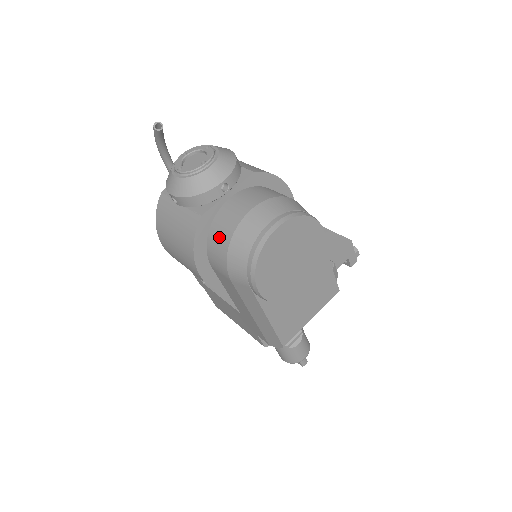
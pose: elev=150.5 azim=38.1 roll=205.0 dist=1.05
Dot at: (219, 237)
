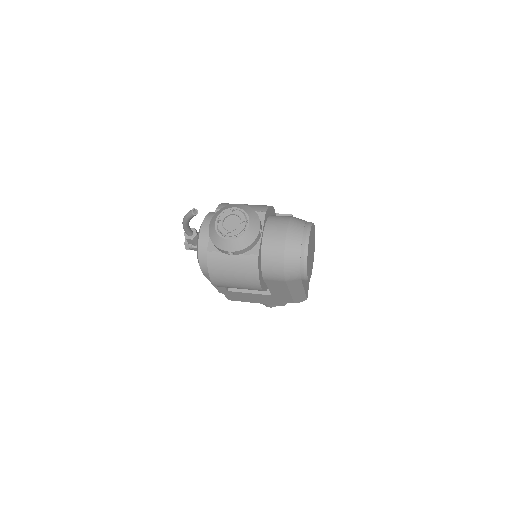
Dot at: (273, 261)
